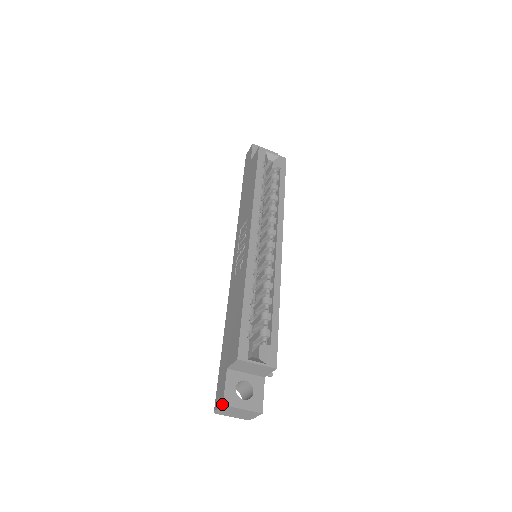
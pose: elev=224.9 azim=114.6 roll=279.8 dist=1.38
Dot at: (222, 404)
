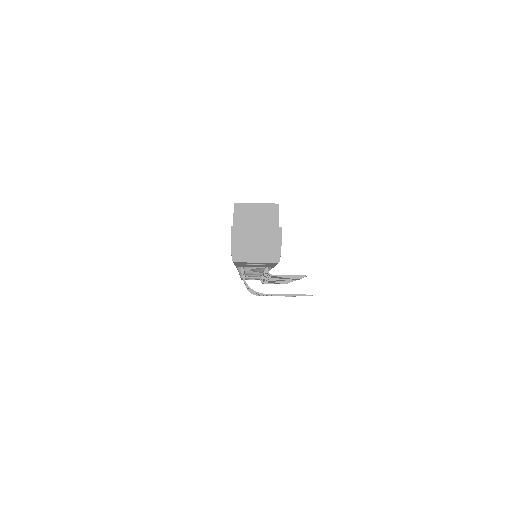
Dot at: (231, 227)
